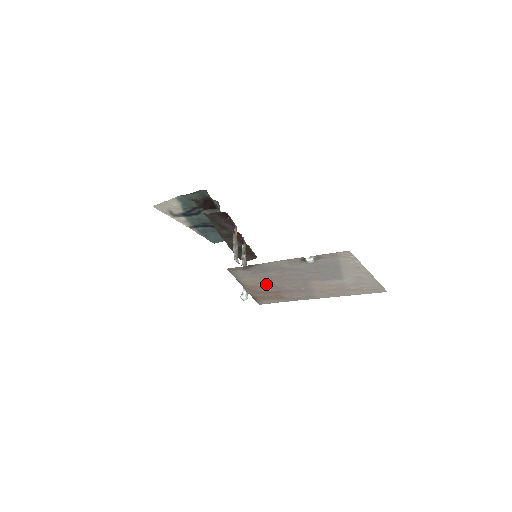
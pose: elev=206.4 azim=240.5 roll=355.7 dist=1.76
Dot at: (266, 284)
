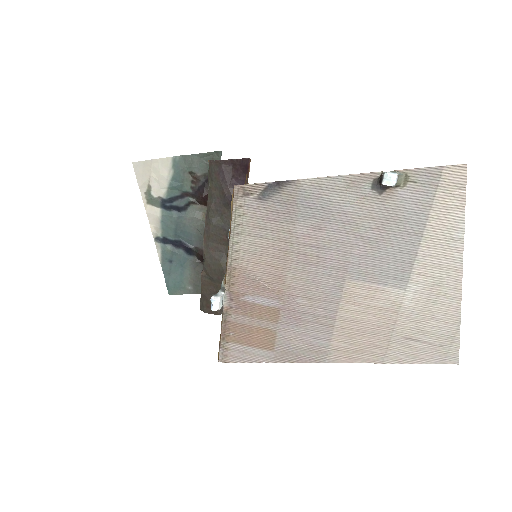
Dot at: (270, 273)
